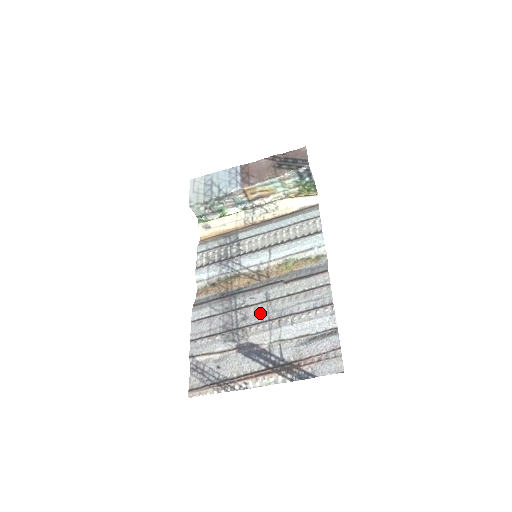
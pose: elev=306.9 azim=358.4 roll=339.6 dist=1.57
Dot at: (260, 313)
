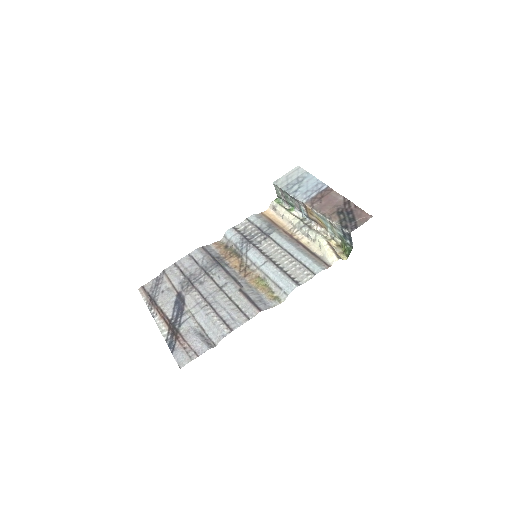
Dot at: (209, 289)
